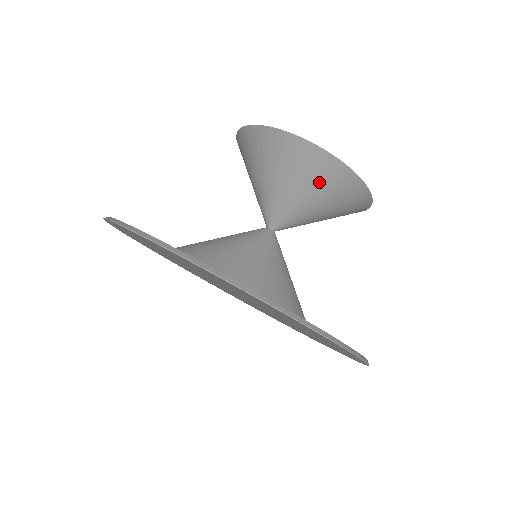
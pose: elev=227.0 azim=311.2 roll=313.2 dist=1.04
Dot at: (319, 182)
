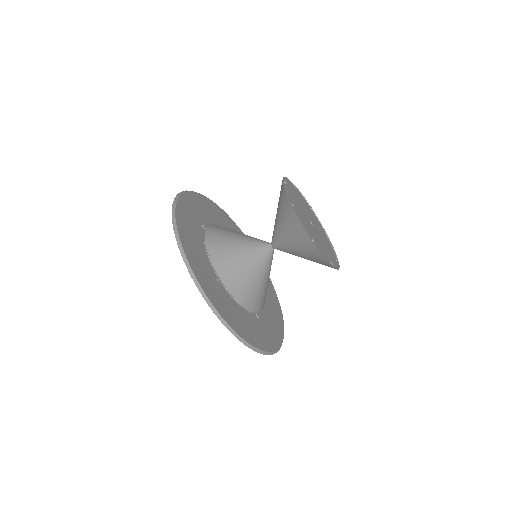
Dot at: (305, 250)
